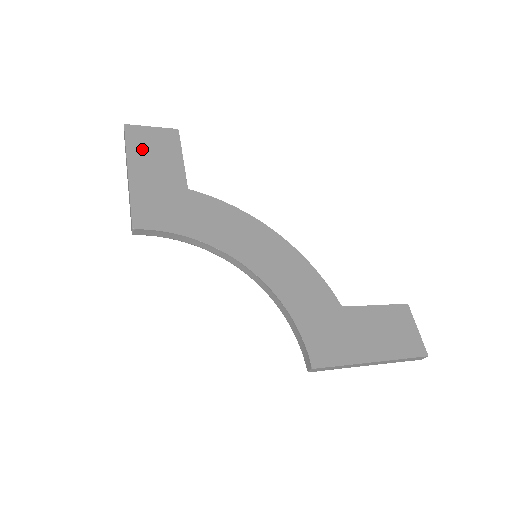
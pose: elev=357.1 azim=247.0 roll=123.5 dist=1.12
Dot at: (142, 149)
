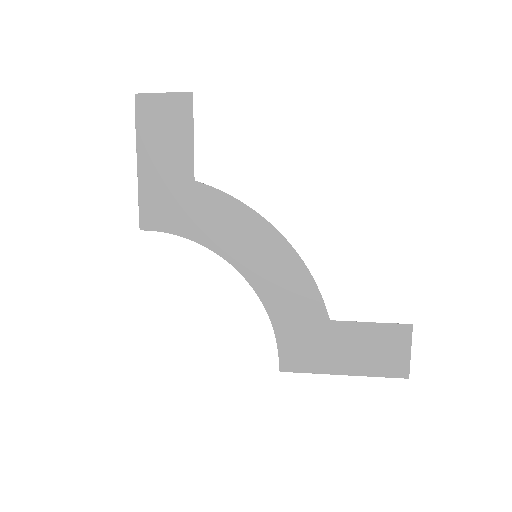
Dot at: (152, 129)
